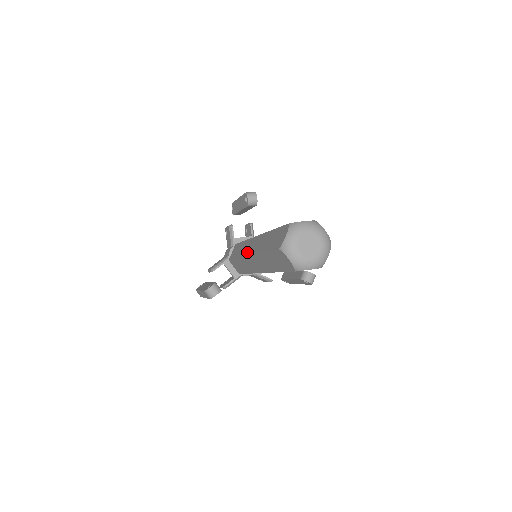
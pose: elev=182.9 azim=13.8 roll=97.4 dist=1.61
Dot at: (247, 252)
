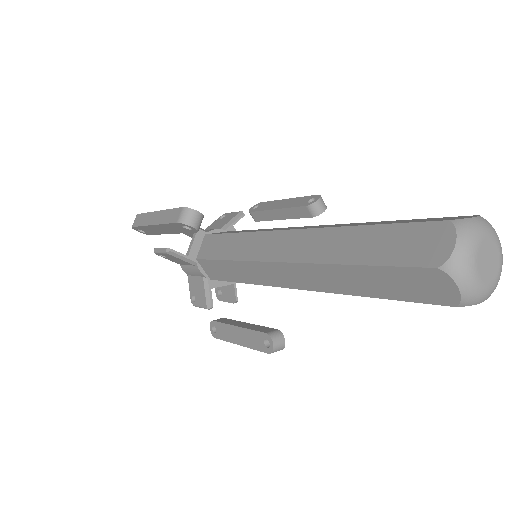
Dot at: occluded
